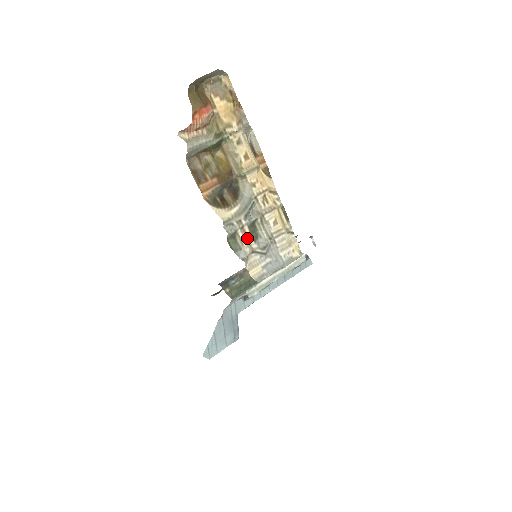
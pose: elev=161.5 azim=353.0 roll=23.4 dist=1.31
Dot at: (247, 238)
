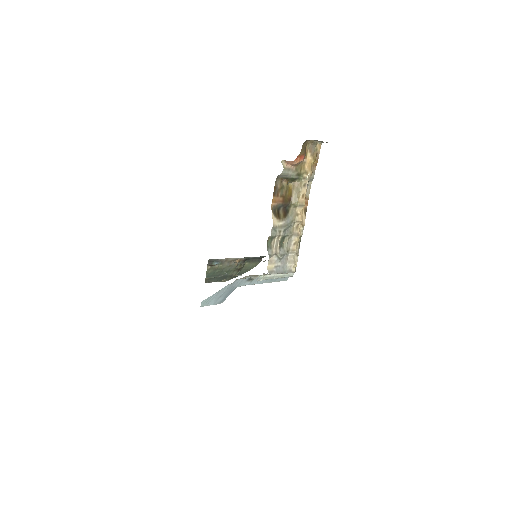
Dot at: (277, 244)
